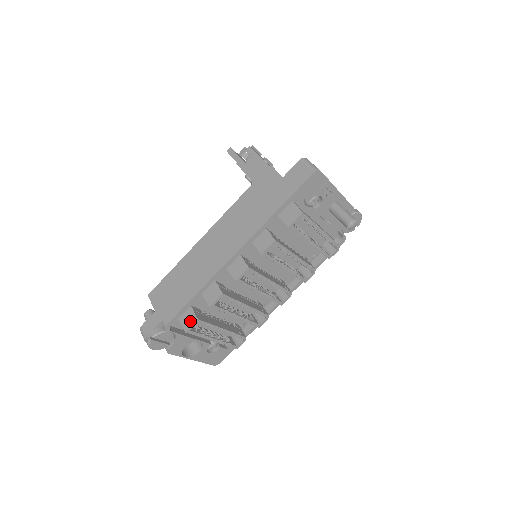
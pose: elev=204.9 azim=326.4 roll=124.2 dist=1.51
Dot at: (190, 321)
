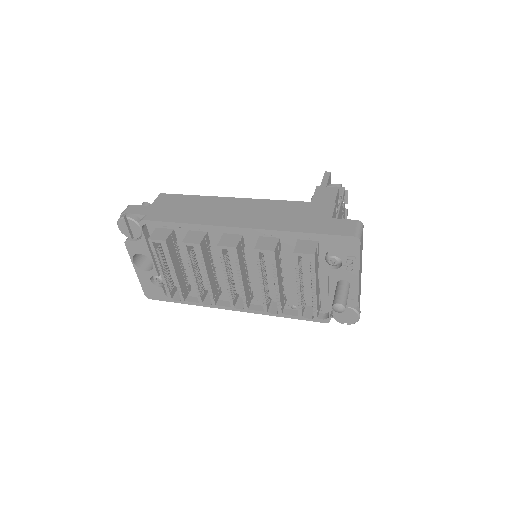
Dot at: (160, 236)
